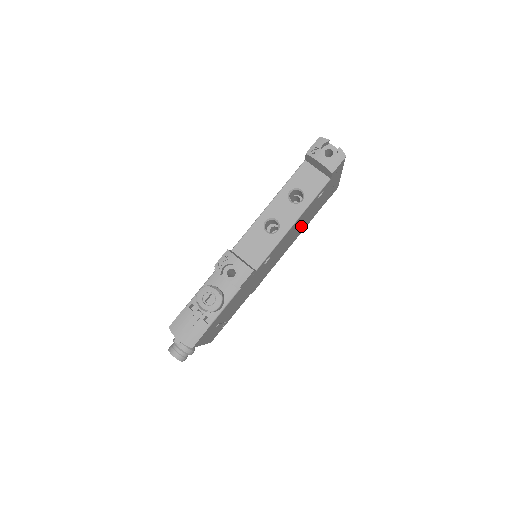
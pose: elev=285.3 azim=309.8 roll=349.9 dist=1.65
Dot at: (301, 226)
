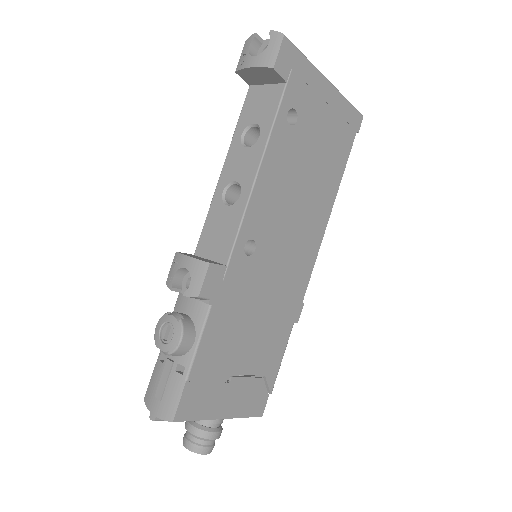
Dot at: (310, 187)
